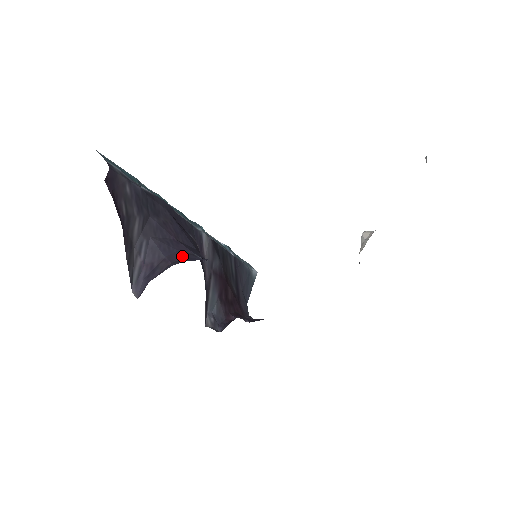
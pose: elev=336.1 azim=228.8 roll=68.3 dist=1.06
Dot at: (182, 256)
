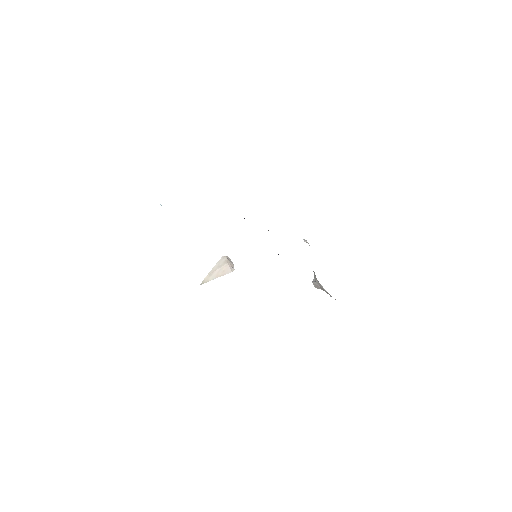
Dot at: occluded
